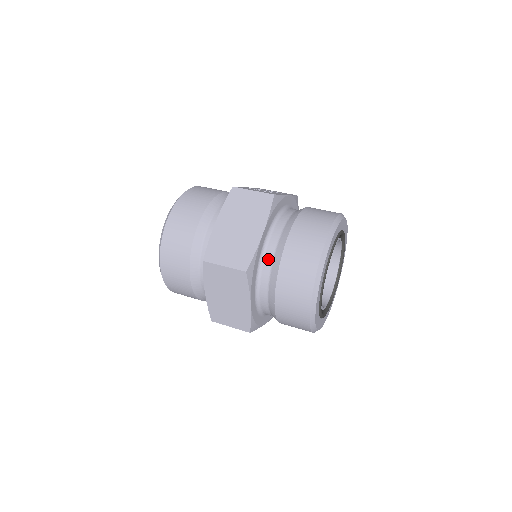
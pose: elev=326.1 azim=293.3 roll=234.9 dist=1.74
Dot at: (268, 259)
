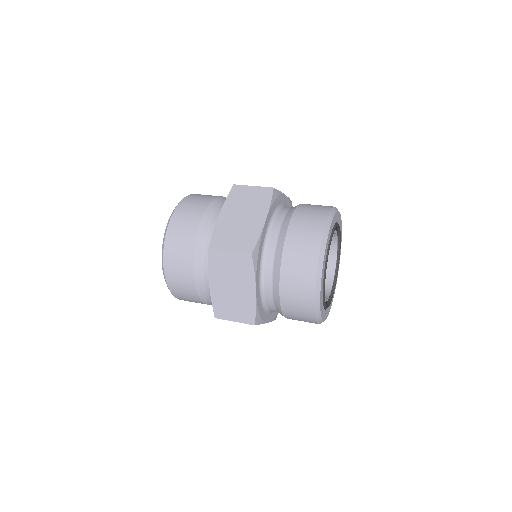
Dot at: (271, 245)
